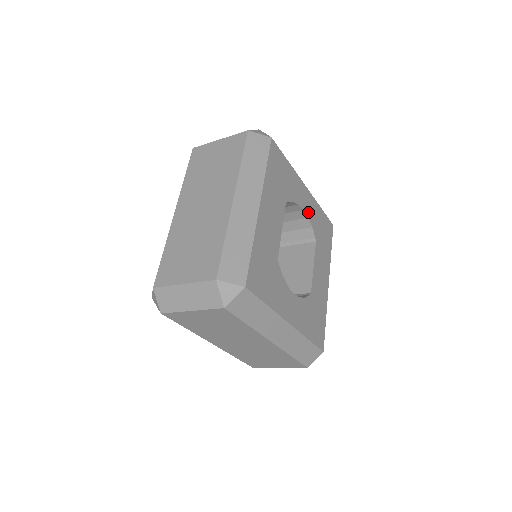
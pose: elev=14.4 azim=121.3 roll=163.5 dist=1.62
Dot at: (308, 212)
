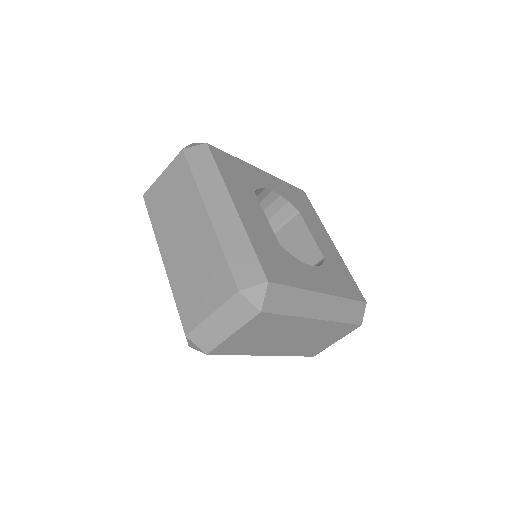
Dot at: (277, 191)
